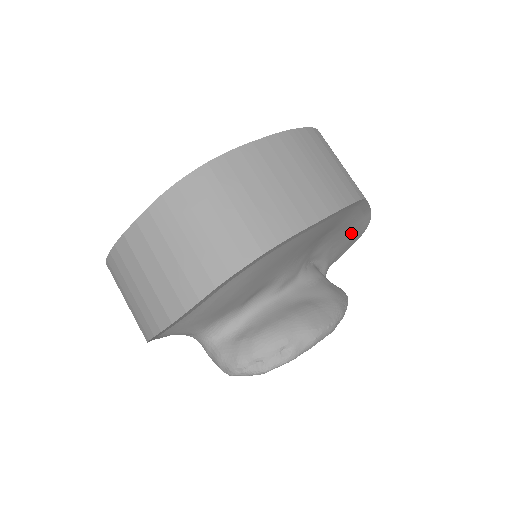
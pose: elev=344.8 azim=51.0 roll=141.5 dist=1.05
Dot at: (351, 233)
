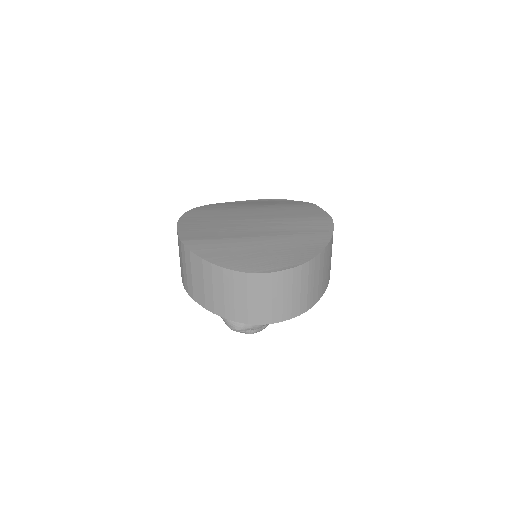
Dot at: occluded
